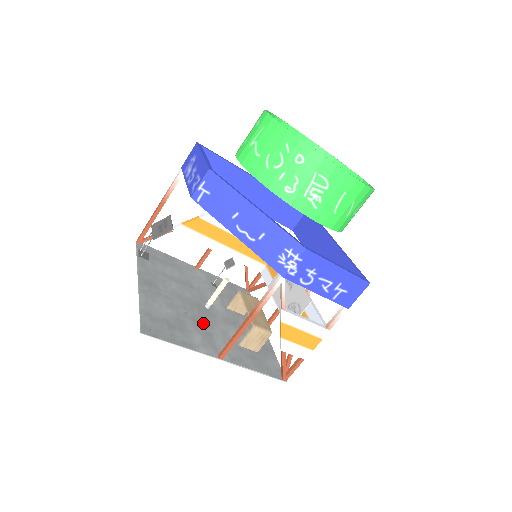
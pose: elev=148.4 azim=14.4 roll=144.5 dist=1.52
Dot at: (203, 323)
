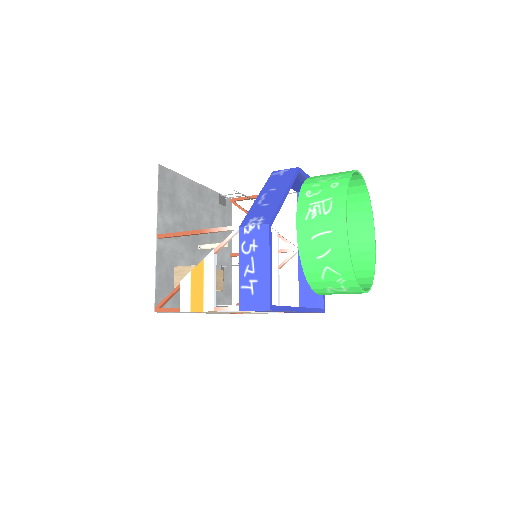
Dot at: occluded
